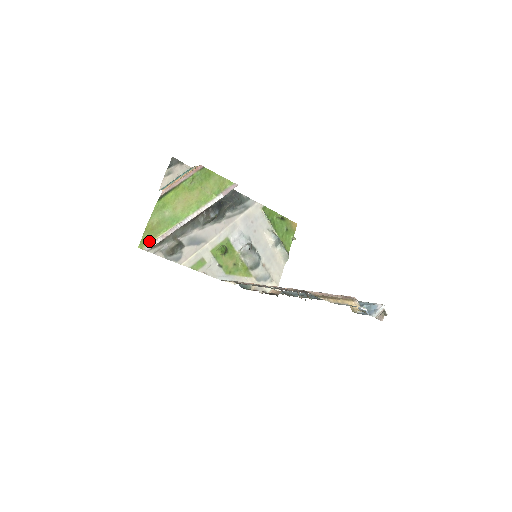
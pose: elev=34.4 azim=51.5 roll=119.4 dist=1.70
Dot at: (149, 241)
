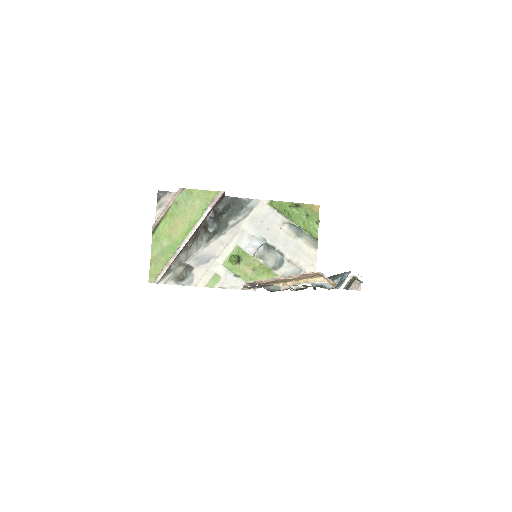
Dot at: (157, 274)
